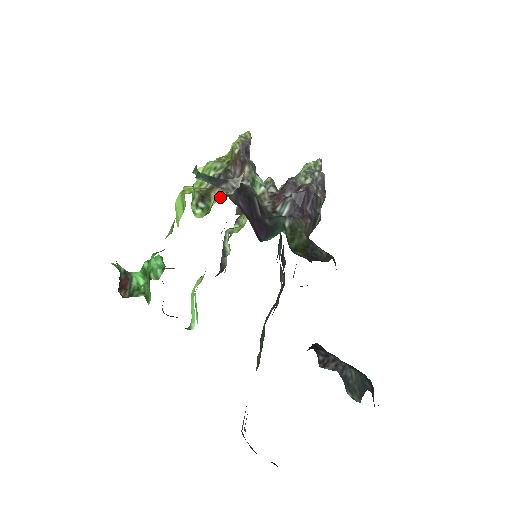
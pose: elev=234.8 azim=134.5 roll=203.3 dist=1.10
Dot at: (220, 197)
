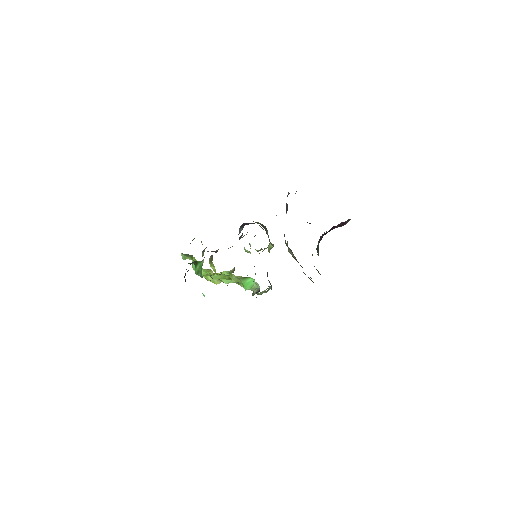
Dot at: occluded
